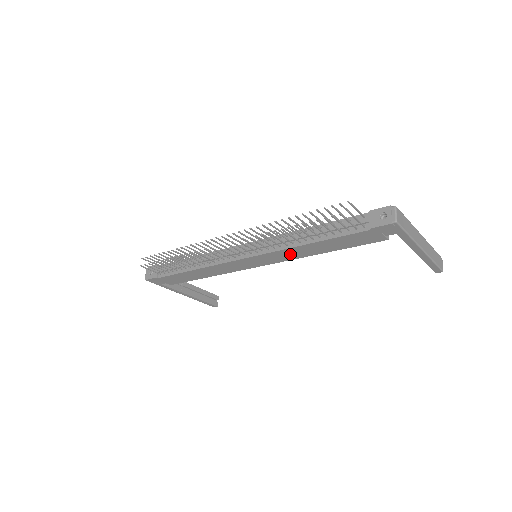
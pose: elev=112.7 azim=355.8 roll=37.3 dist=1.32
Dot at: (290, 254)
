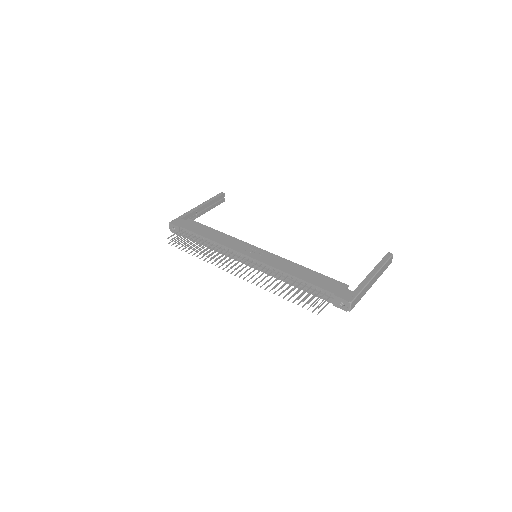
Dot at: occluded
